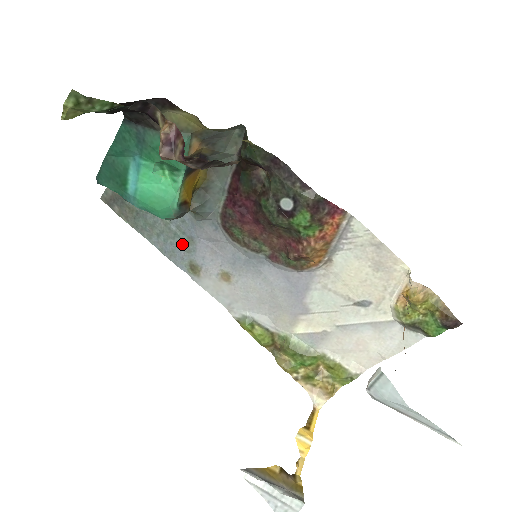
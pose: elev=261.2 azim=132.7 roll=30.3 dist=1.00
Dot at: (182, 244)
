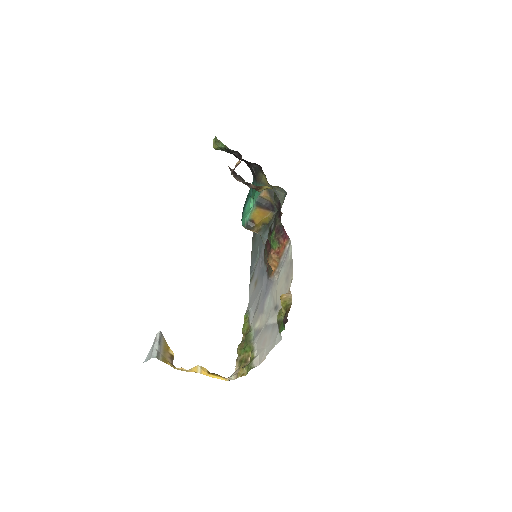
Dot at: (256, 260)
